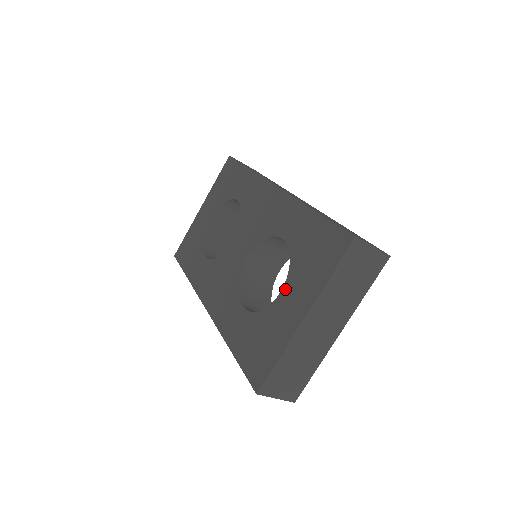
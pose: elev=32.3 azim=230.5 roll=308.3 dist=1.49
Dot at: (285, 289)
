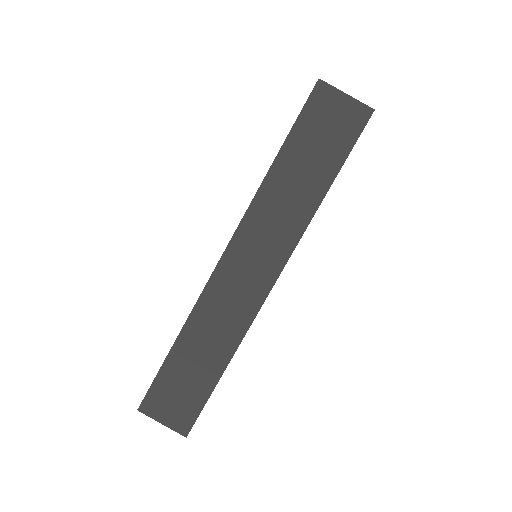
Dot at: occluded
